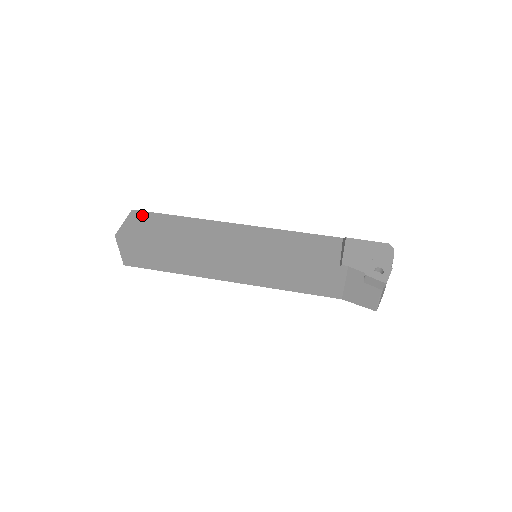
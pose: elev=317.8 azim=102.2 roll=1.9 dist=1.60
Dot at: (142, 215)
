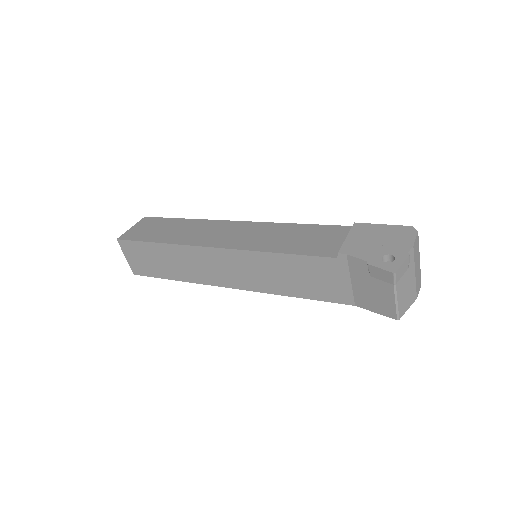
Dot at: (151, 220)
